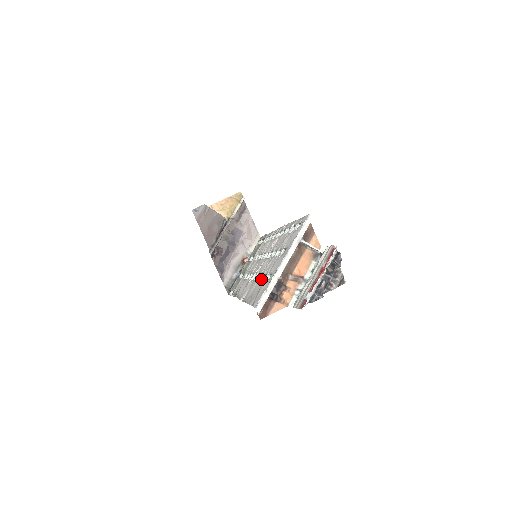
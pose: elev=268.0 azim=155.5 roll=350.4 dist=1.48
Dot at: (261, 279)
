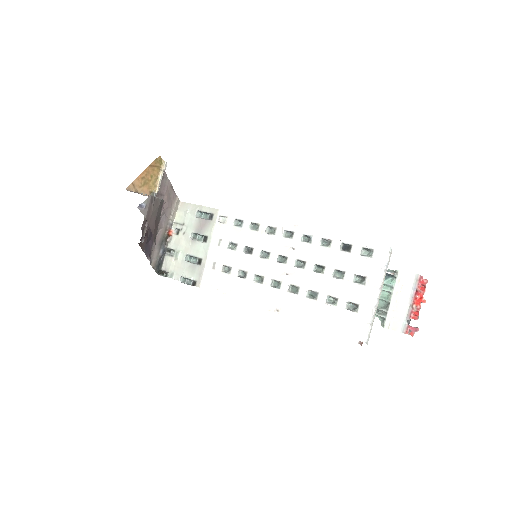
Dot at: (325, 301)
